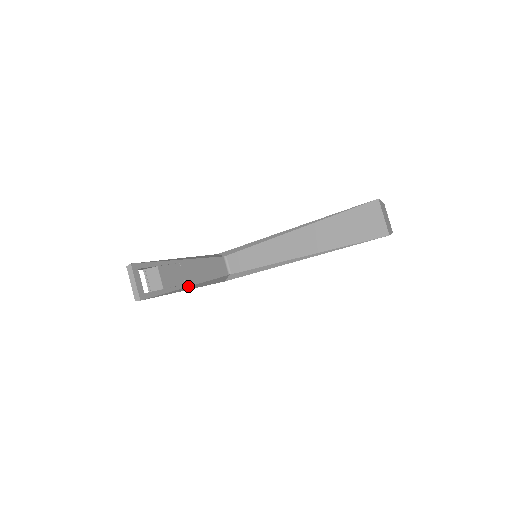
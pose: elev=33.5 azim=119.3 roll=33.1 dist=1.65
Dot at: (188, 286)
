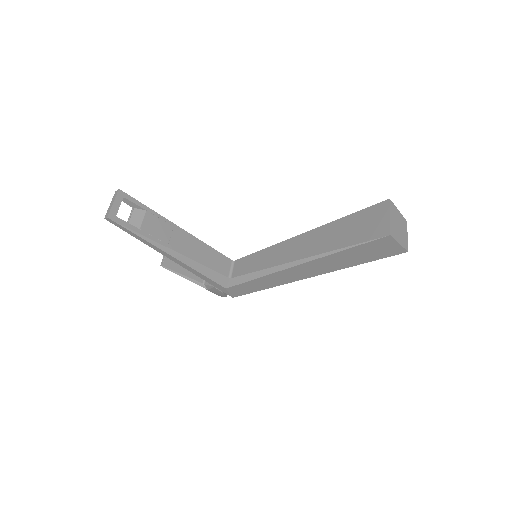
Dot at: (170, 248)
